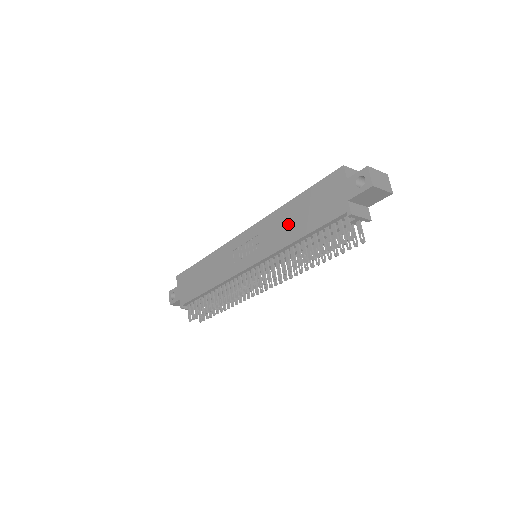
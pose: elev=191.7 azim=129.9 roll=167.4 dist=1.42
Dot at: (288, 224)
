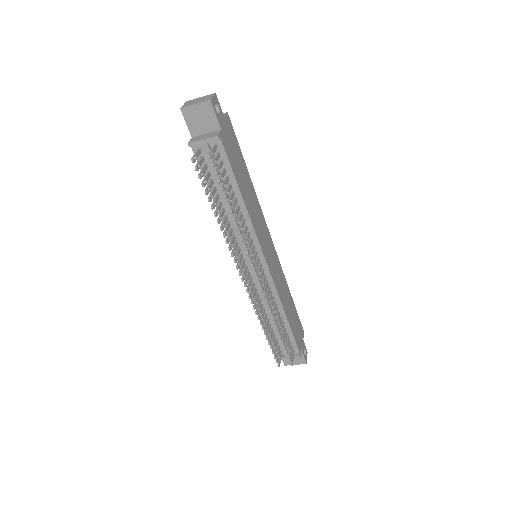
Dot at: occluded
